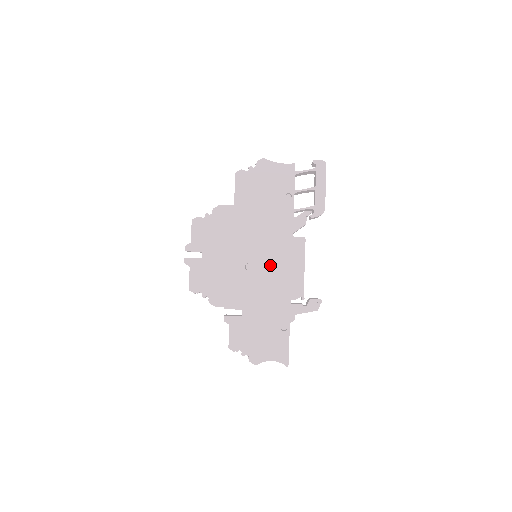
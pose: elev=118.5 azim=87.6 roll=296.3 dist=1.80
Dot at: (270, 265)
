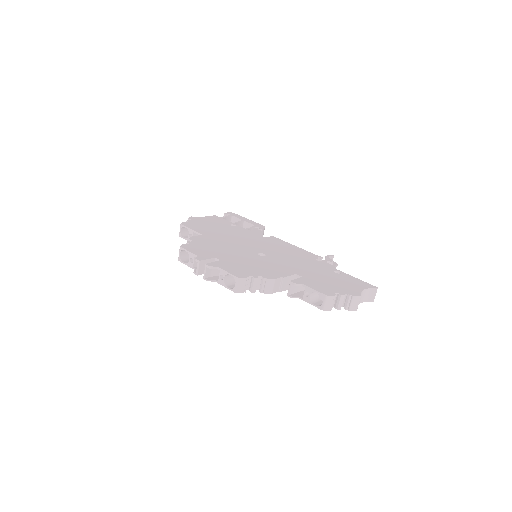
Dot at: (274, 250)
